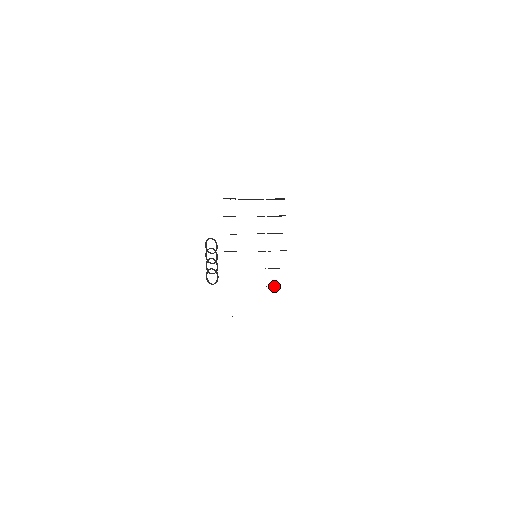
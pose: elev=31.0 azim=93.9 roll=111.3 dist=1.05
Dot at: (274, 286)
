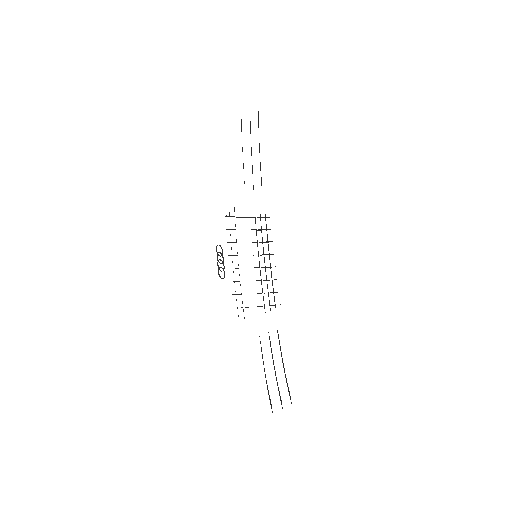
Dot at: (266, 280)
